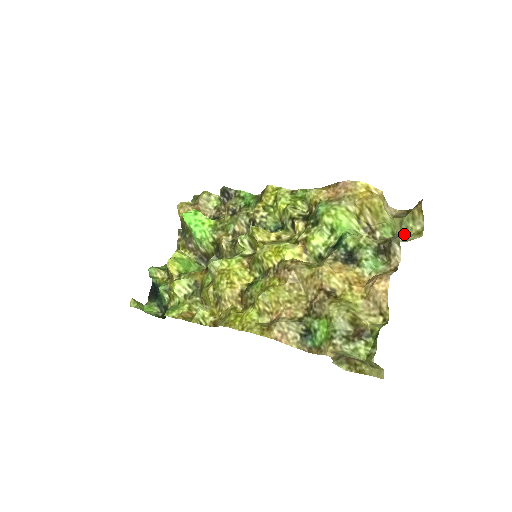
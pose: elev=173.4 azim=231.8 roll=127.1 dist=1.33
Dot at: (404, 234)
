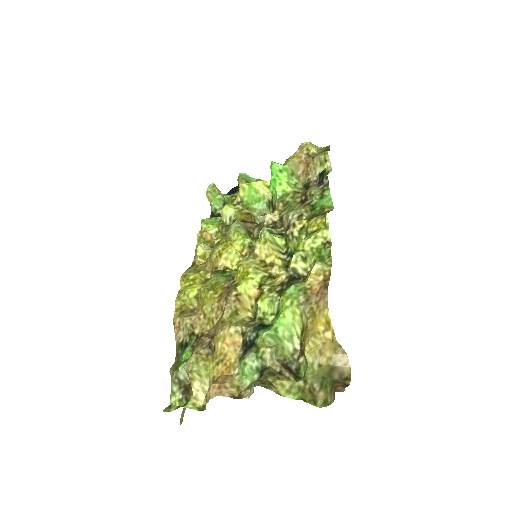
Dot at: (322, 386)
